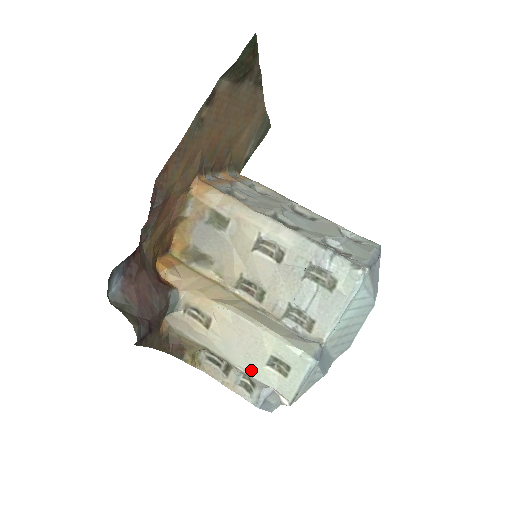
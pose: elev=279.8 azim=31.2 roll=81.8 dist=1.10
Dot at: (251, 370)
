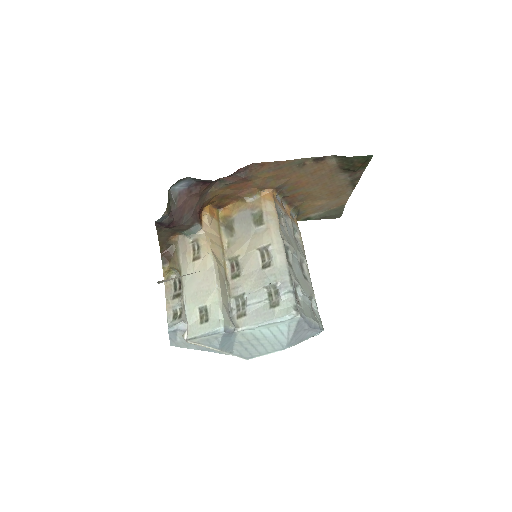
Dot at: (189, 303)
